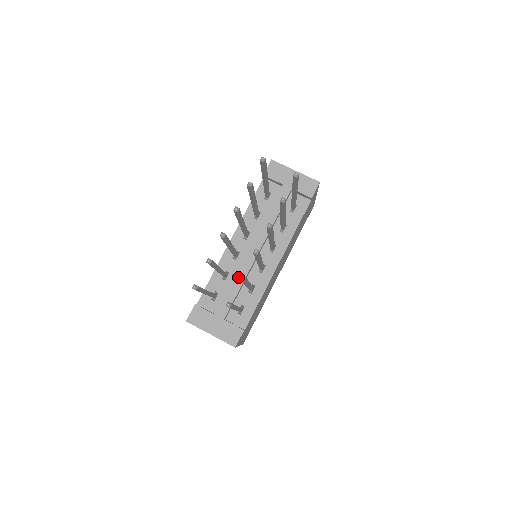
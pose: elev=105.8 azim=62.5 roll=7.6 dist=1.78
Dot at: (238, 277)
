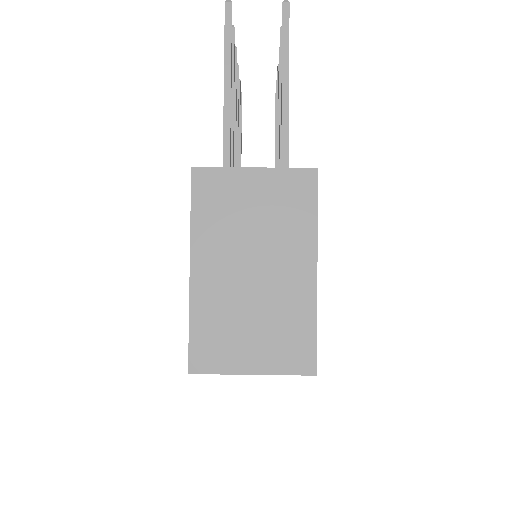
Dot at: occluded
